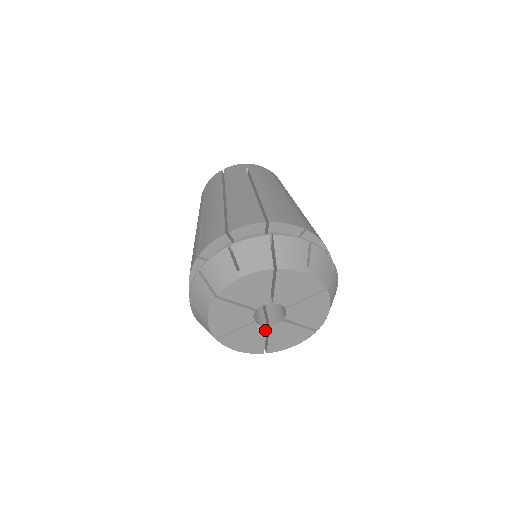
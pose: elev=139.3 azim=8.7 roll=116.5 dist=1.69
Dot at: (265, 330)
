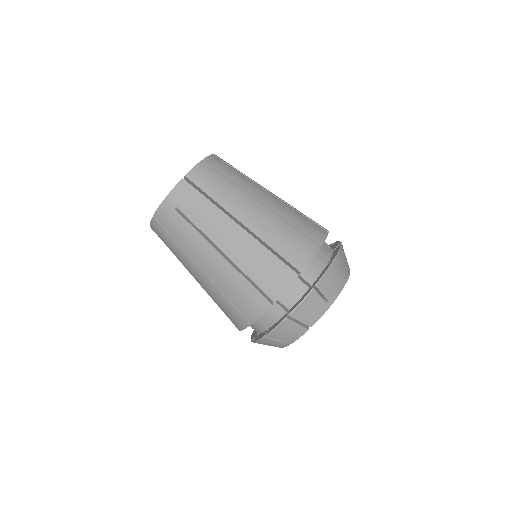
Dot at: occluded
